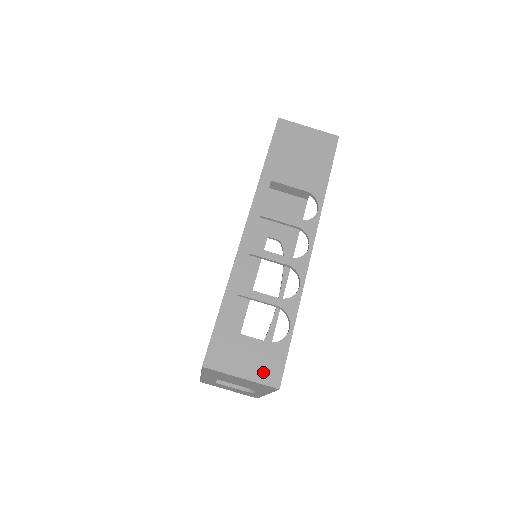
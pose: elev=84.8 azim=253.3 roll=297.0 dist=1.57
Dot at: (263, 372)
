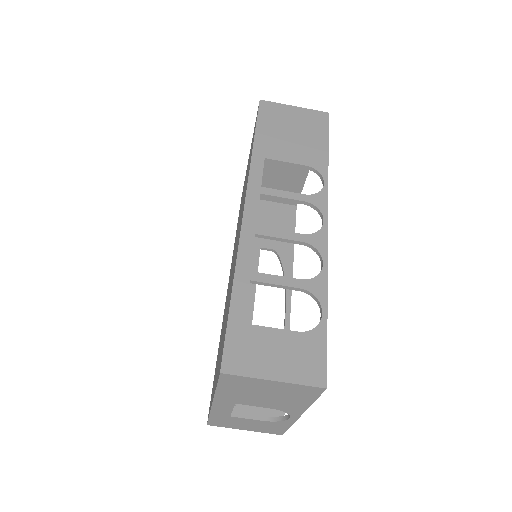
Dot at: (301, 369)
